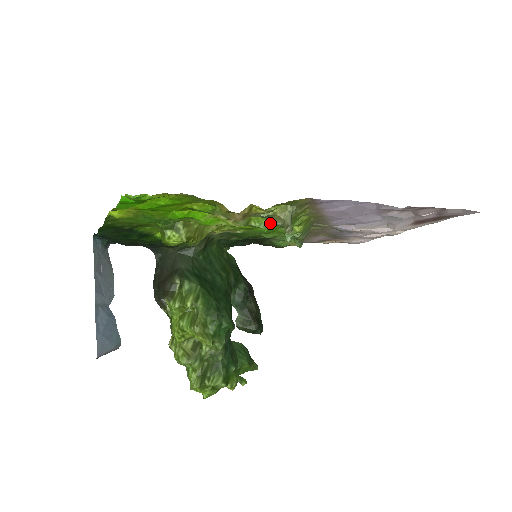
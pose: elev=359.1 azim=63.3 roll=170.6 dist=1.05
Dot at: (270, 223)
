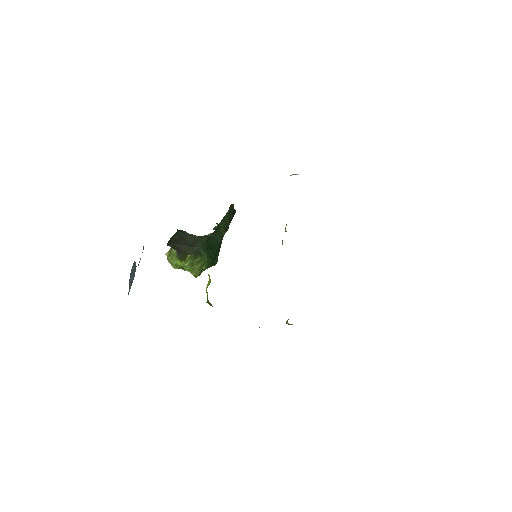
Dot at: occluded
